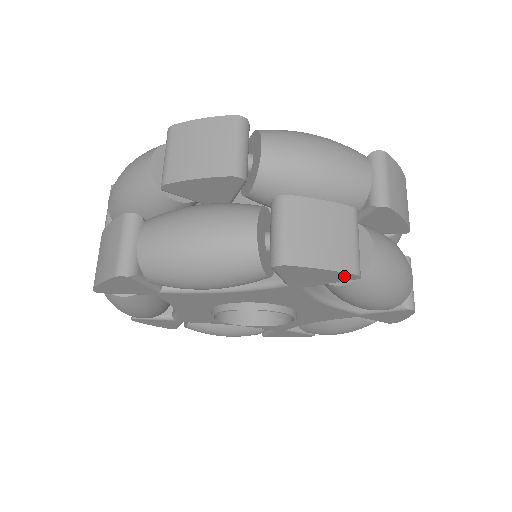
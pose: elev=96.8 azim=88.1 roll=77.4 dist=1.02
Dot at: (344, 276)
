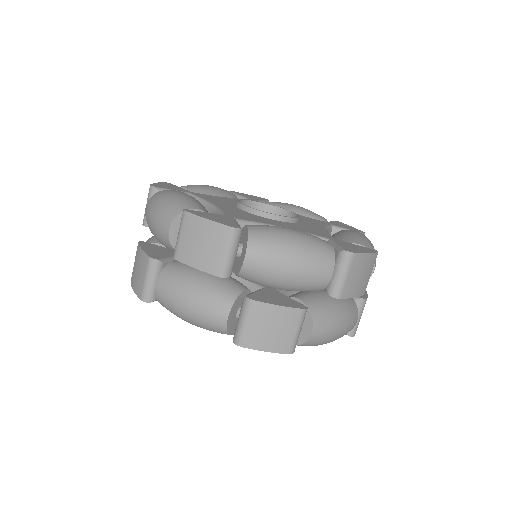
Dot at: (283, 350)
